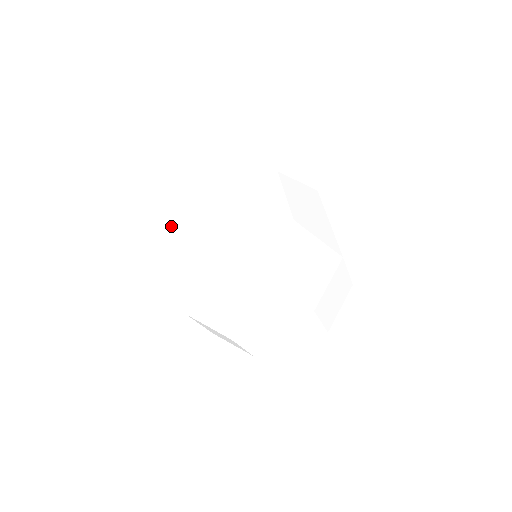
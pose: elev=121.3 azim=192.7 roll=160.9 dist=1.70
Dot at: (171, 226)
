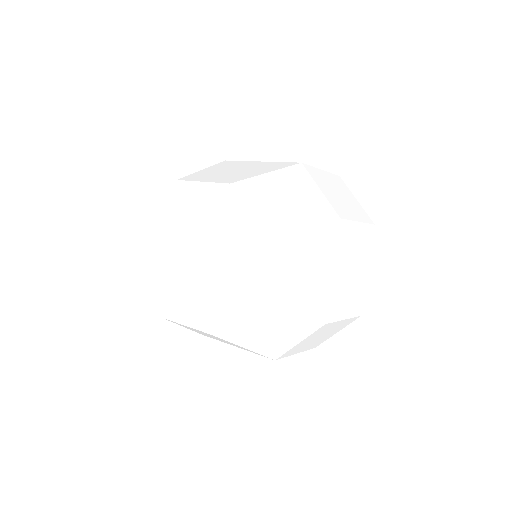
Dot at: (172, 320)
